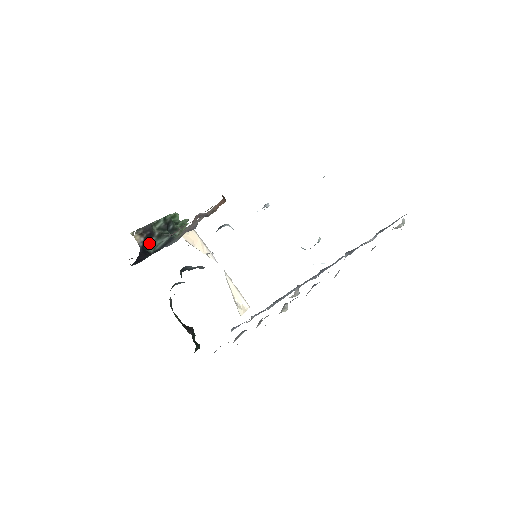
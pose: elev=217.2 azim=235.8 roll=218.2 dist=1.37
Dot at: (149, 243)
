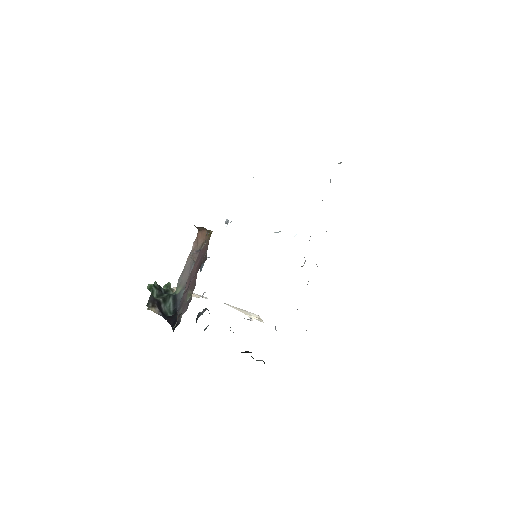
Dot at: (163, 310)
